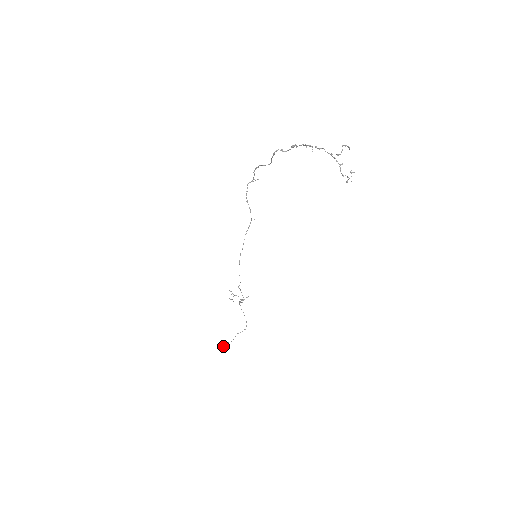
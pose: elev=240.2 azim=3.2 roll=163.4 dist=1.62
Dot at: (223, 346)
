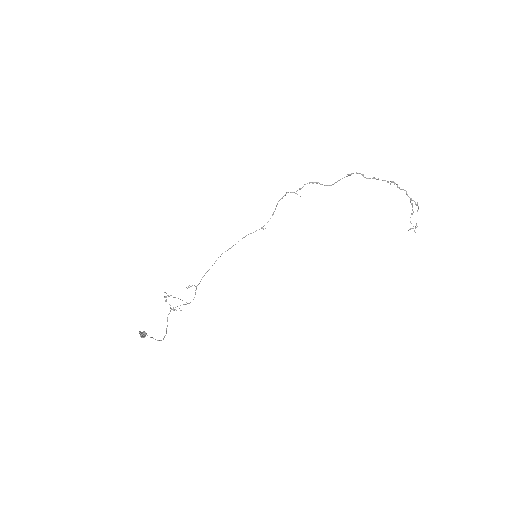
Dot at: occluded
